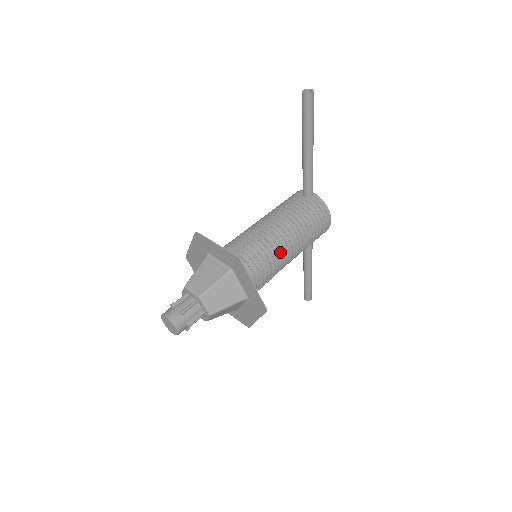
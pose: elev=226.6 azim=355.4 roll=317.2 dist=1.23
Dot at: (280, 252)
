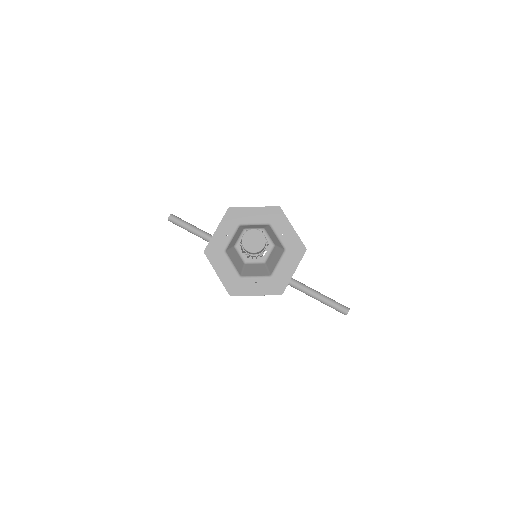
Dot at: occluded
